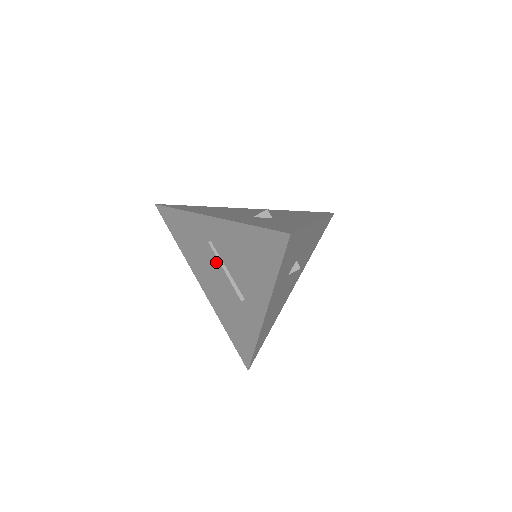
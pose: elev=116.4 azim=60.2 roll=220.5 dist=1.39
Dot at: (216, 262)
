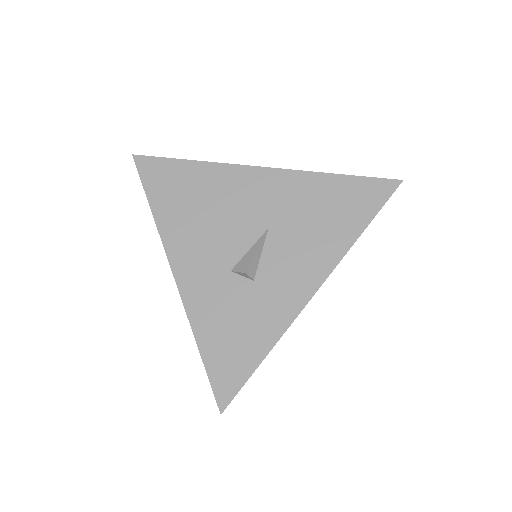
Dot at: occluded
